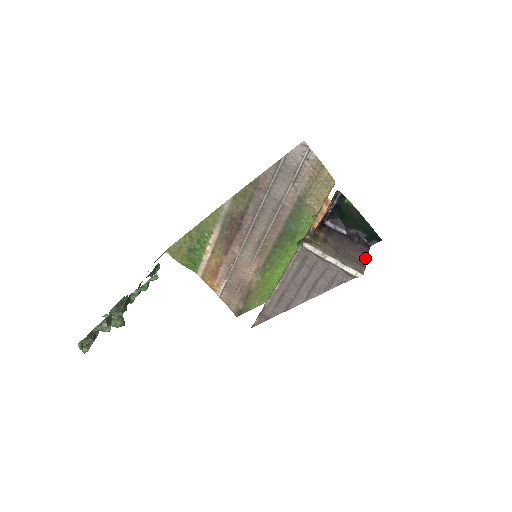
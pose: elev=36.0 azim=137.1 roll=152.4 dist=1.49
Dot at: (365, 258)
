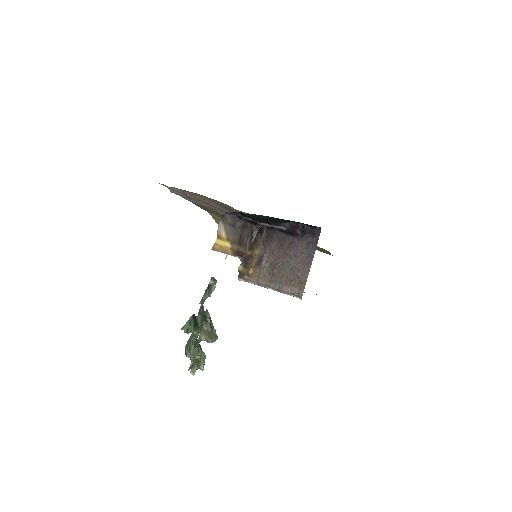
Dot at: (310, 261)
